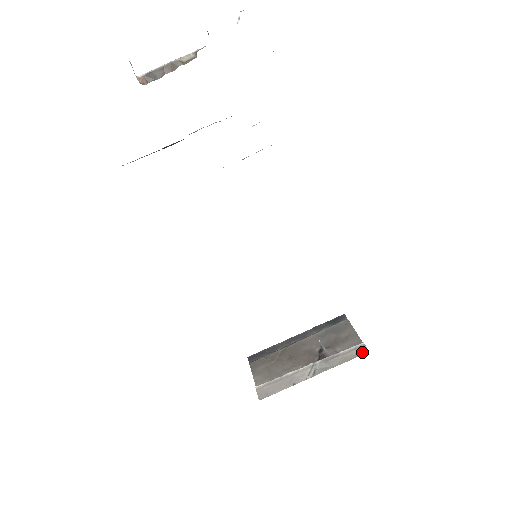
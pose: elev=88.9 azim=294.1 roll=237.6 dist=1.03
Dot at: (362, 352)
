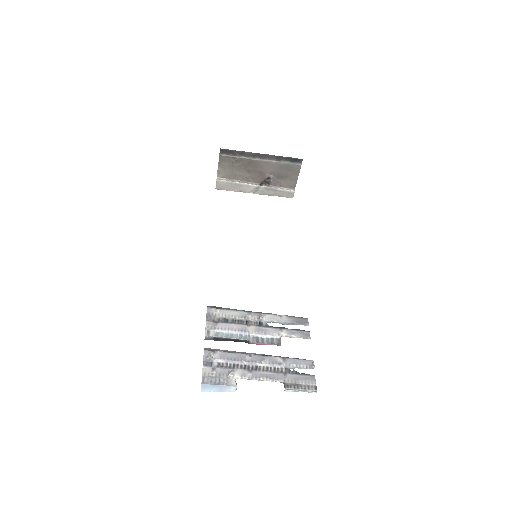
Dot at: (289, 196)
